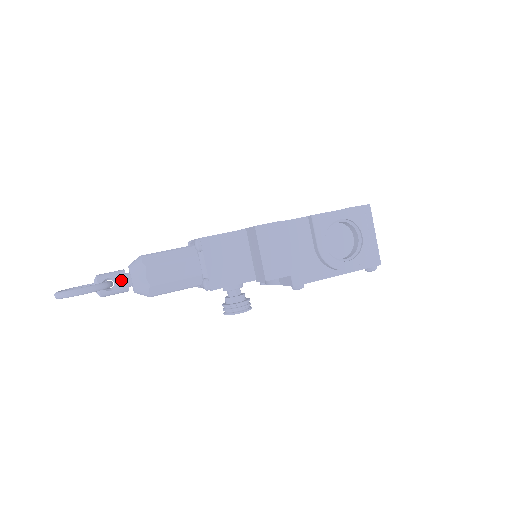
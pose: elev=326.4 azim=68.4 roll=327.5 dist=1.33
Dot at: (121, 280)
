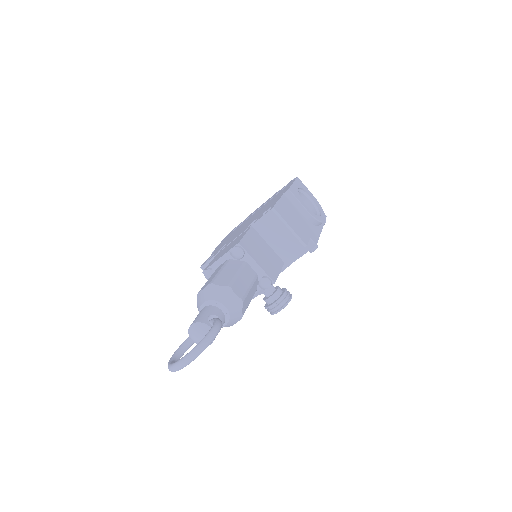
Dot at: (218, 312)
